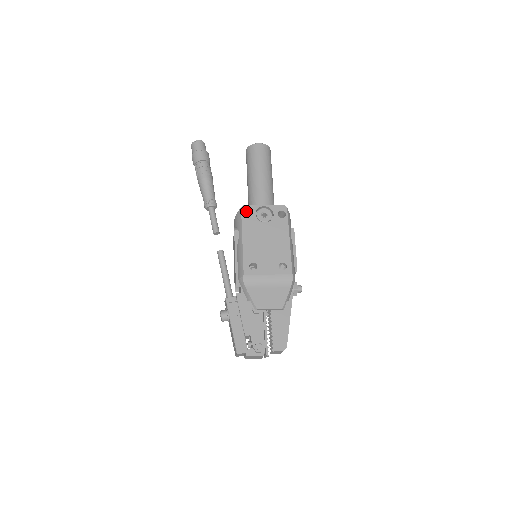
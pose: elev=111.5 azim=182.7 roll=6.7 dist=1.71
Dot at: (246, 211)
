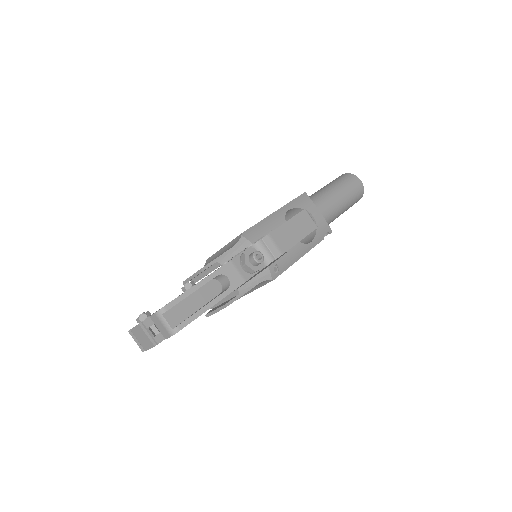
Dot at: occluded
